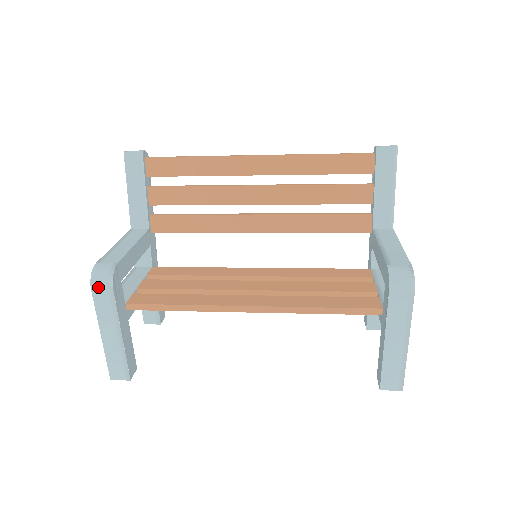
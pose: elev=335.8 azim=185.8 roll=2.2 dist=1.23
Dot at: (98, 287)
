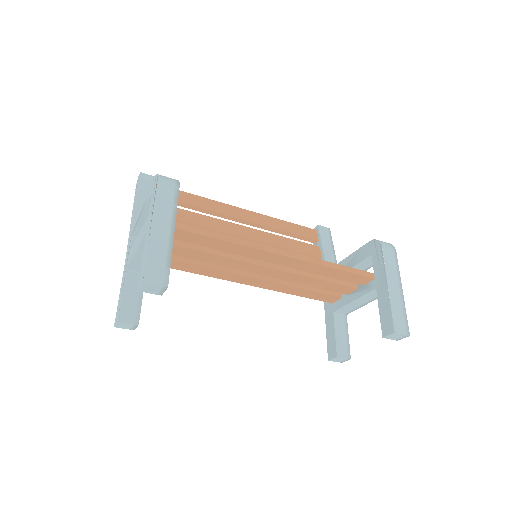
Dot at: (165, 182)
